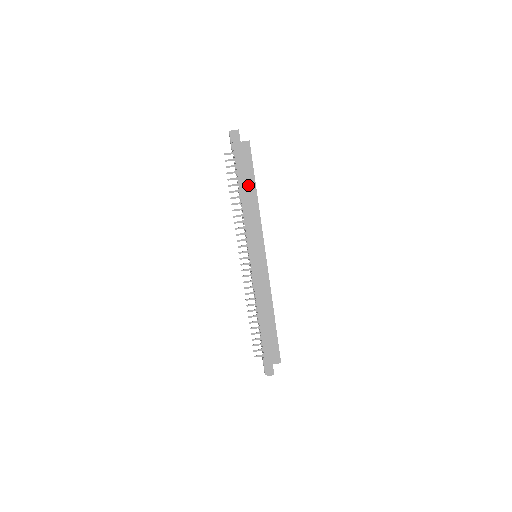
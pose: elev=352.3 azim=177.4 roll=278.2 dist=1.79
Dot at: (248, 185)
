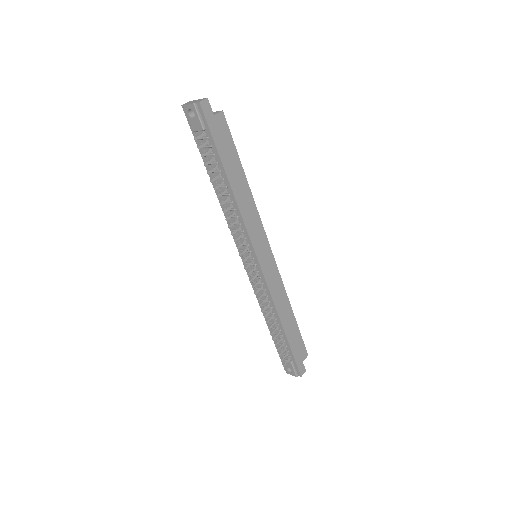
Dot at: (236, 172)
